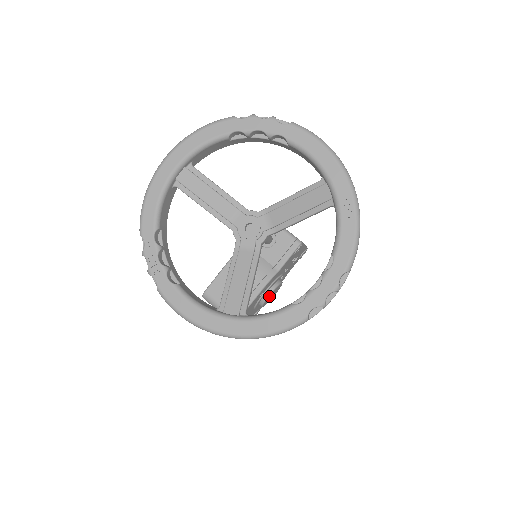
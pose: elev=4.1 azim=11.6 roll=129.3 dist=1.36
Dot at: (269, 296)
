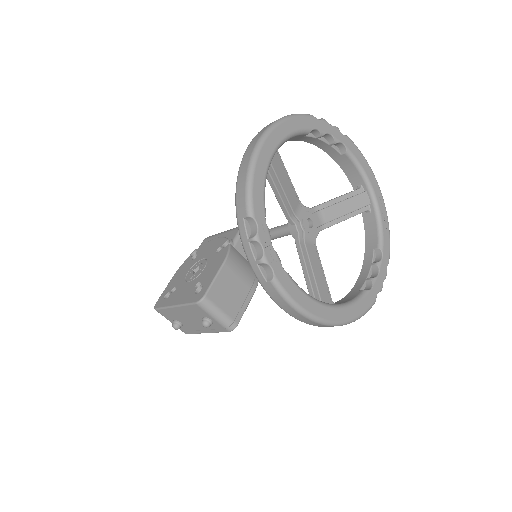
Dot at: occluded
